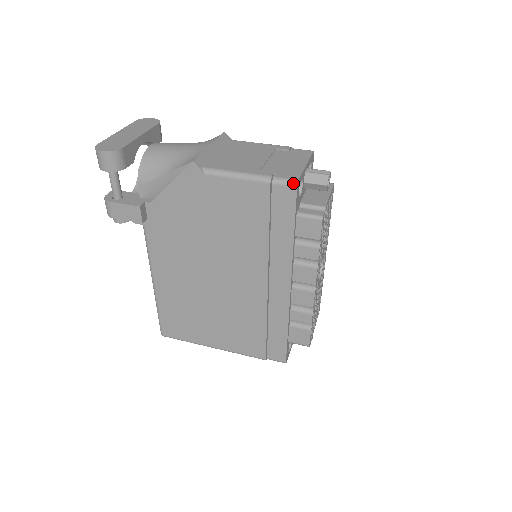
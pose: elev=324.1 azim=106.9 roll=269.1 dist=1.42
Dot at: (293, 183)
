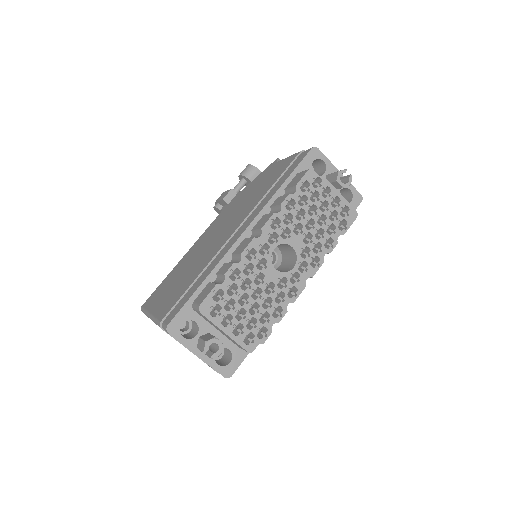
Dot at: (312, 148)
